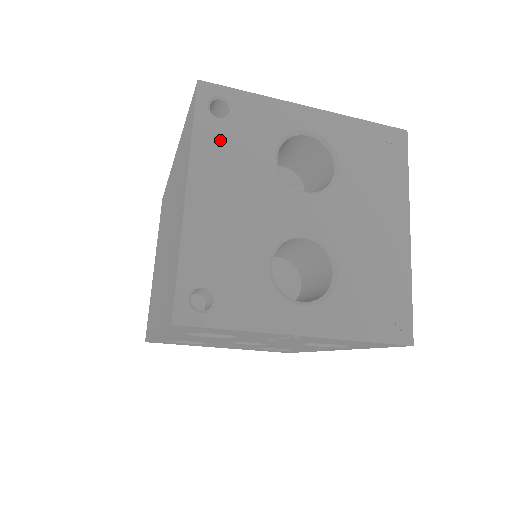
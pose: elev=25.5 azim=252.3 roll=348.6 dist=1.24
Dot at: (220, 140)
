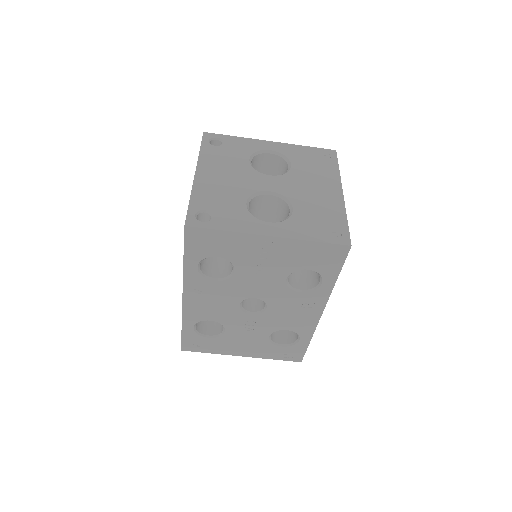
Dot at: (216, 154)
